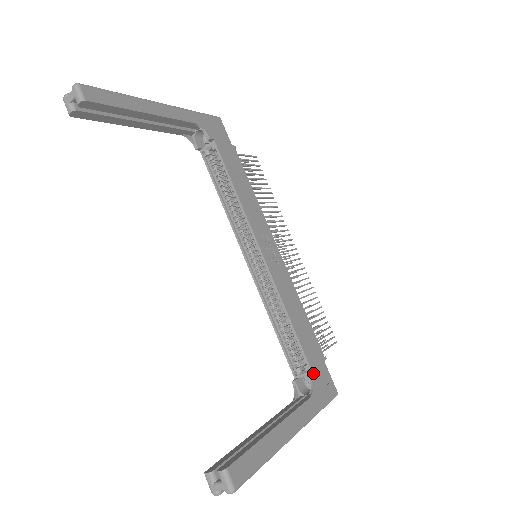
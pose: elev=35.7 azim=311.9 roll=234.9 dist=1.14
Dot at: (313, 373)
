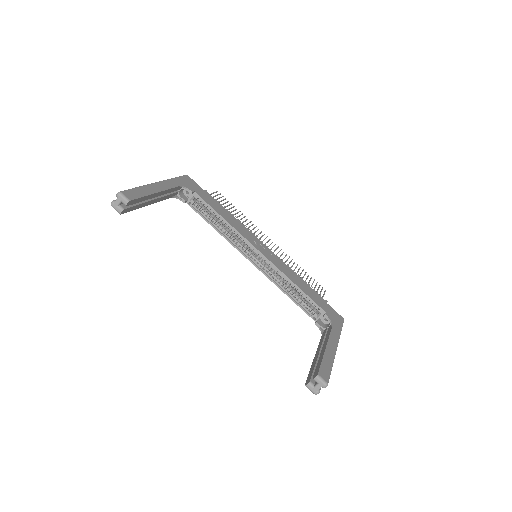
Dot at: (326, 312)
